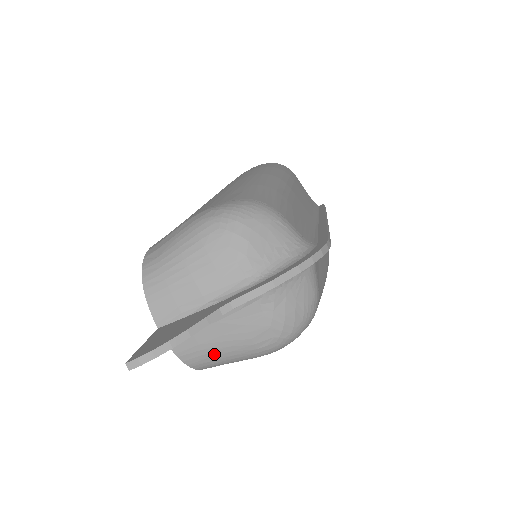
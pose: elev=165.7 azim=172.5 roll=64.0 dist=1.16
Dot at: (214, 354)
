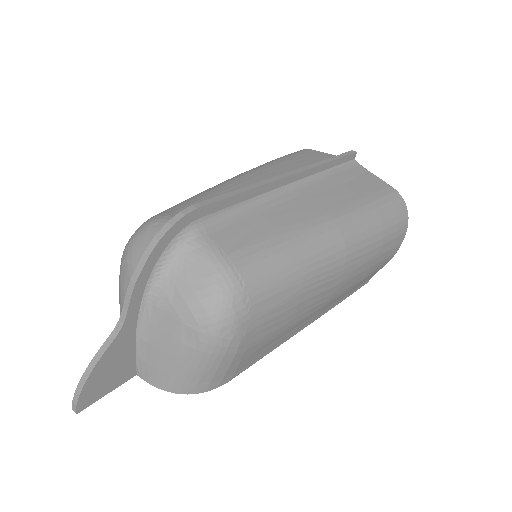
Dot at: (175, 372)
